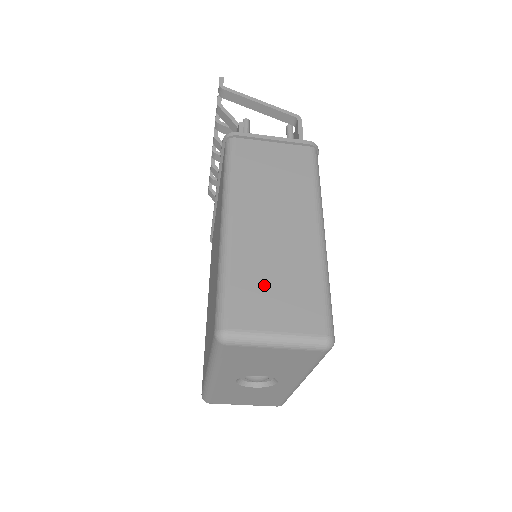
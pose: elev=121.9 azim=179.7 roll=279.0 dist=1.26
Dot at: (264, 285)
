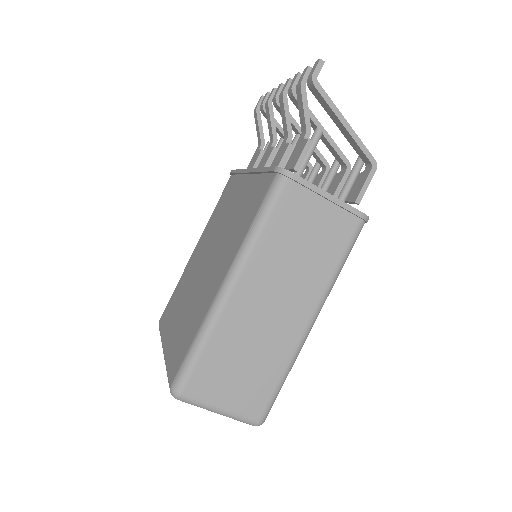
Dot at: (231, 363)
